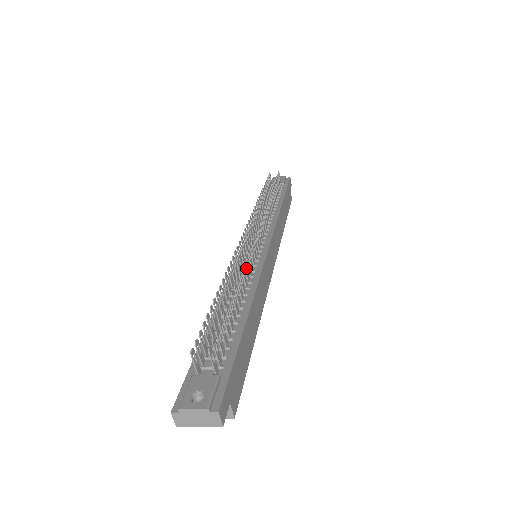
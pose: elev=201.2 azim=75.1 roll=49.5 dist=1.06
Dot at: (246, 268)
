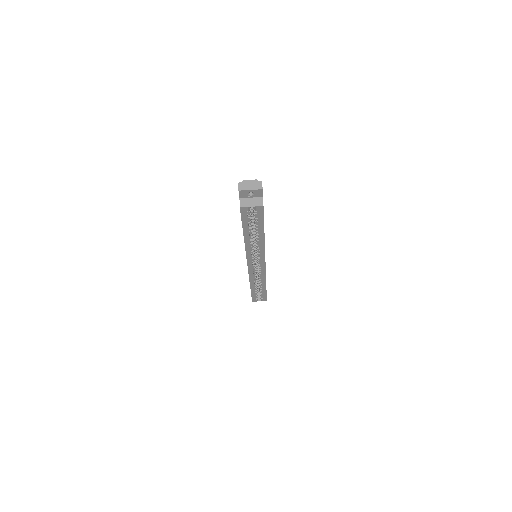
Dot at: occluded
